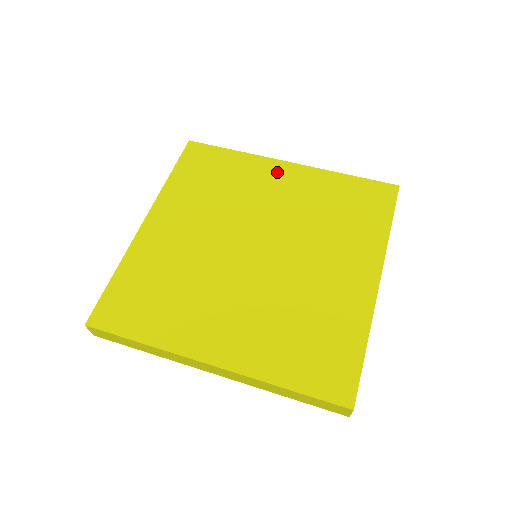
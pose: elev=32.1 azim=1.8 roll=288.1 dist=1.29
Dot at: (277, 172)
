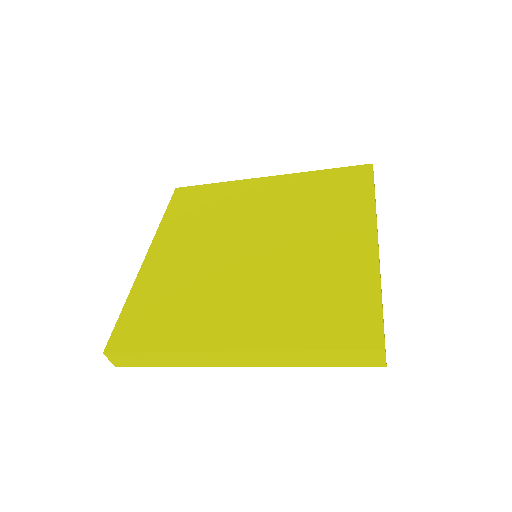
Dot at: (259, 187)
